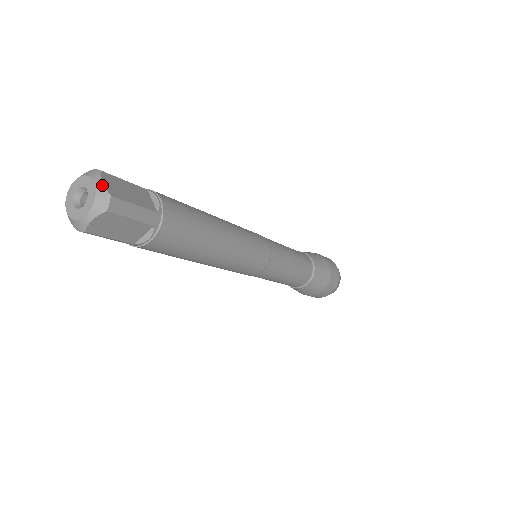
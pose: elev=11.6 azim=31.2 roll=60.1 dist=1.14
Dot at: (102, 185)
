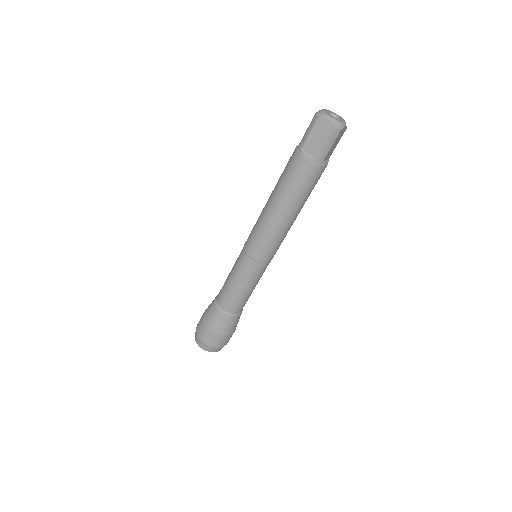
Dot at: occluded
